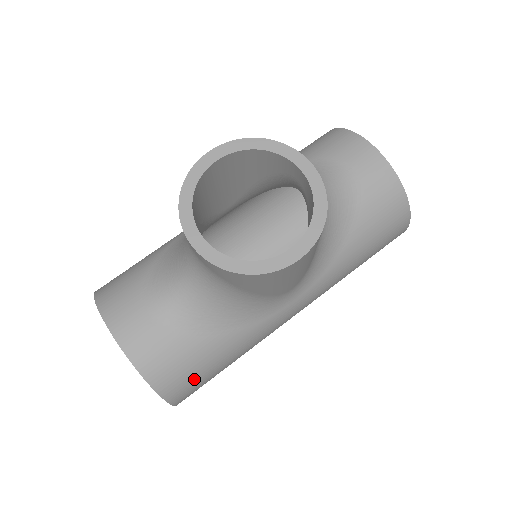
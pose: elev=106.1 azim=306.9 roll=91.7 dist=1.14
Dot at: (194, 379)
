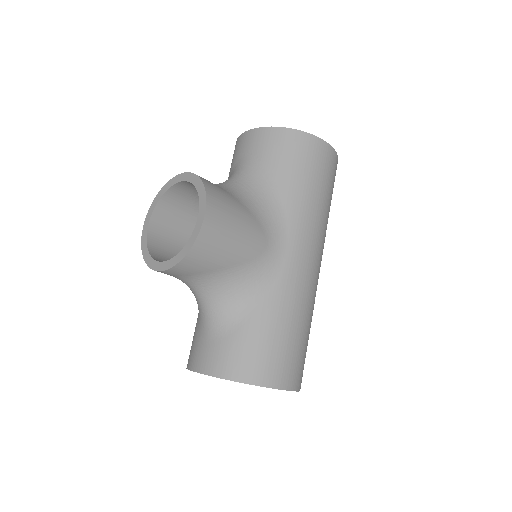
Dot at: (271, 357)
